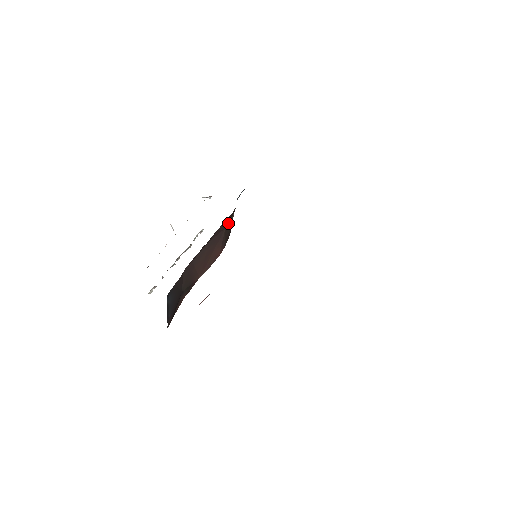
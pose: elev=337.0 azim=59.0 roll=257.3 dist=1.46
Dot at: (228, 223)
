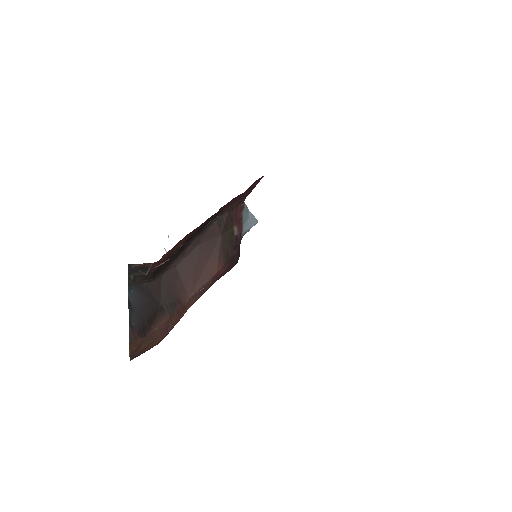
Dot at: (226, 232)
